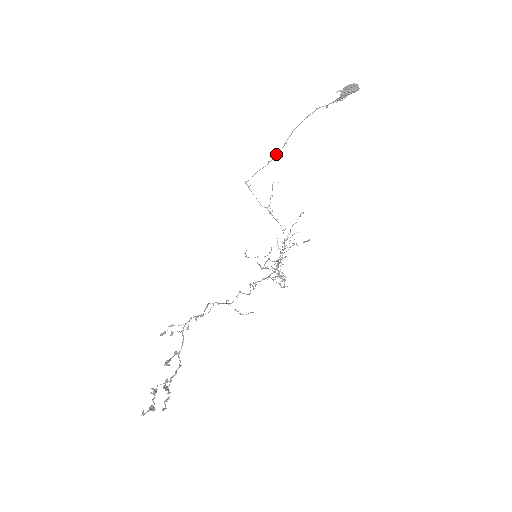
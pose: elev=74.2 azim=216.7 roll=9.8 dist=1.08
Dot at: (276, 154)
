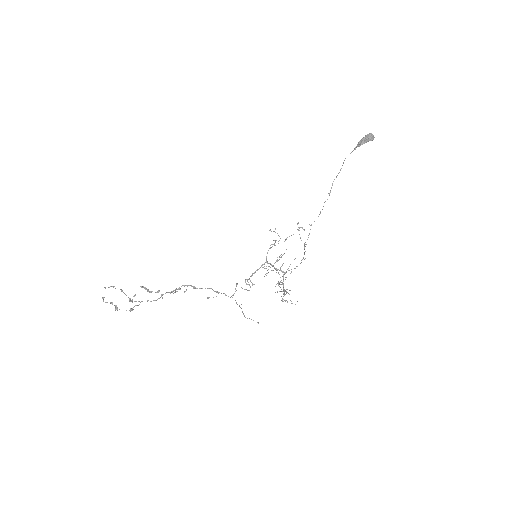
Dot at: occluded
